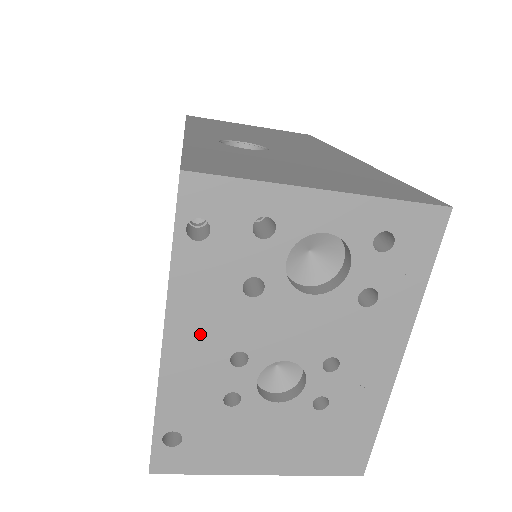
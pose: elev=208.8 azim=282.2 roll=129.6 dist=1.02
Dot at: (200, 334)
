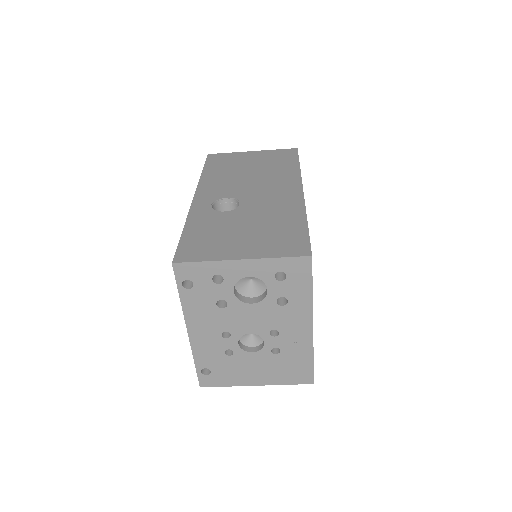
Dot at: (203, 326)
